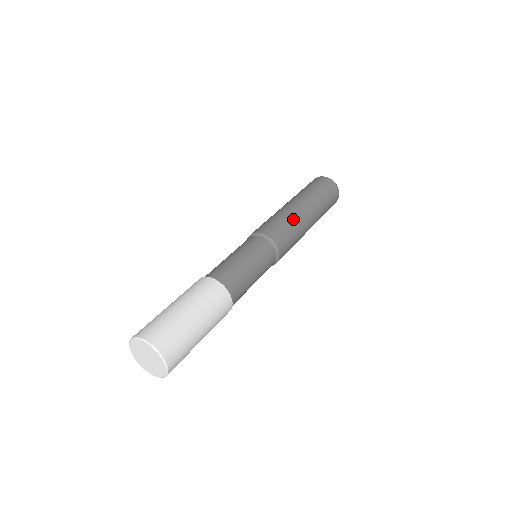
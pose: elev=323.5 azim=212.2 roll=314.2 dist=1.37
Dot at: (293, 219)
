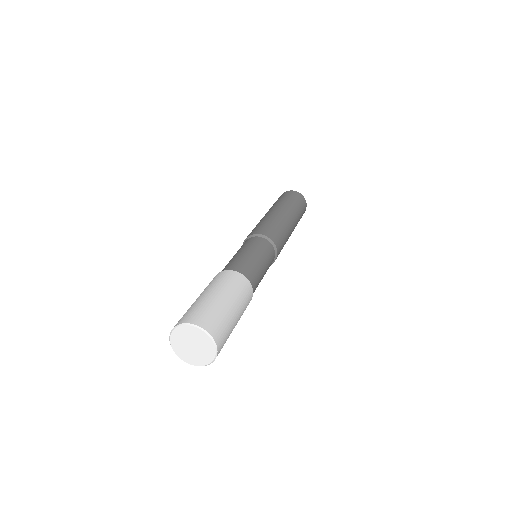
Dot at: (288, 235)
